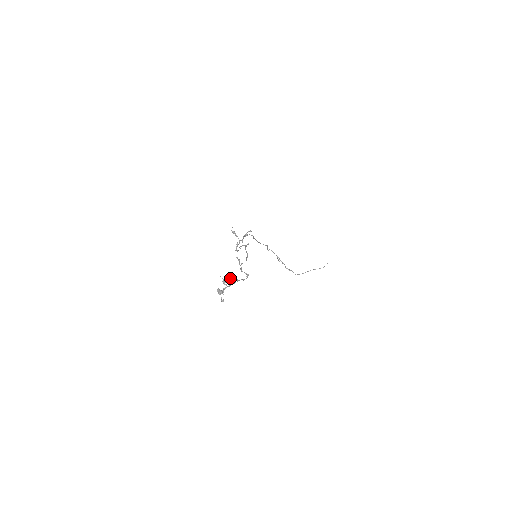
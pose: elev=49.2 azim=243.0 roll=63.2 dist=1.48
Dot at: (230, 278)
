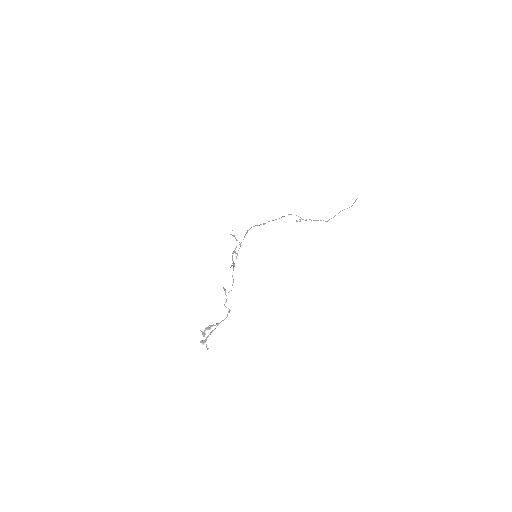
Dot at: (209, 327)
